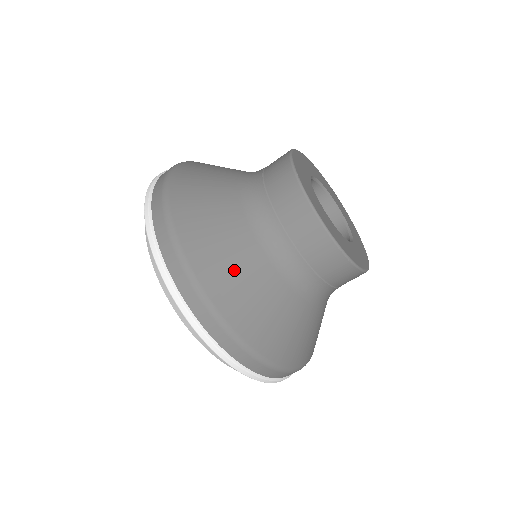
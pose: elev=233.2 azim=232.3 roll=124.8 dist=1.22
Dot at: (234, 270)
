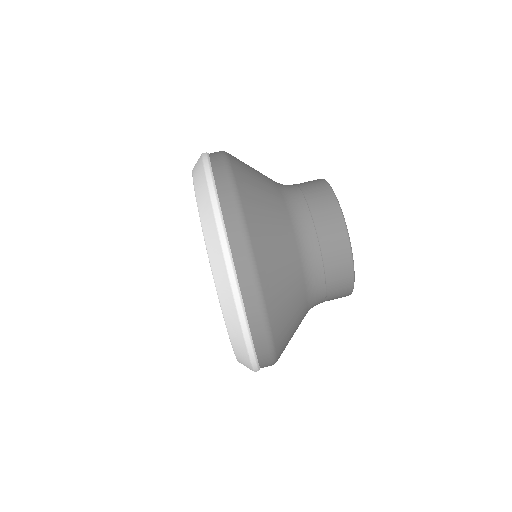
Dot at: (258, 182)
